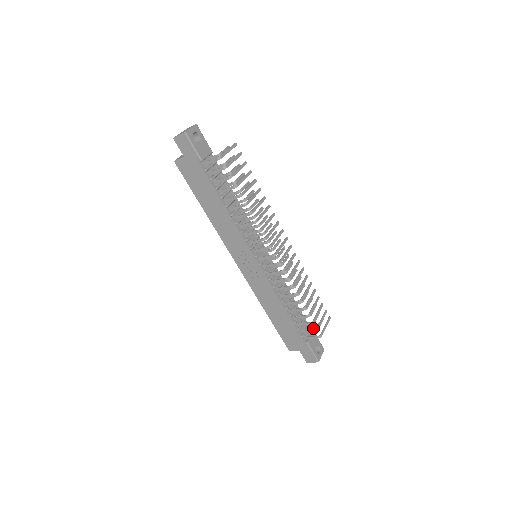
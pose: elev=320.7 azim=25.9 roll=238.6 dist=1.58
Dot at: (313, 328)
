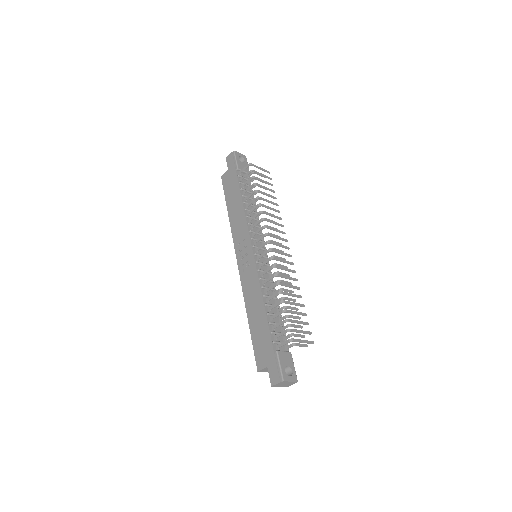
Dot at: (290, 344)
